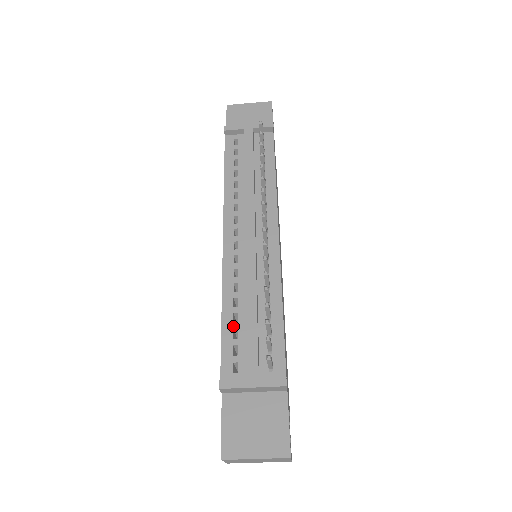
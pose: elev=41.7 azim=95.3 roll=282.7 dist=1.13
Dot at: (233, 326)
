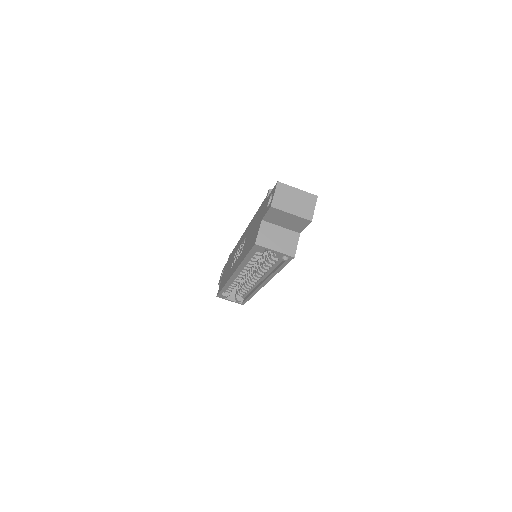
Dot at: occluded
